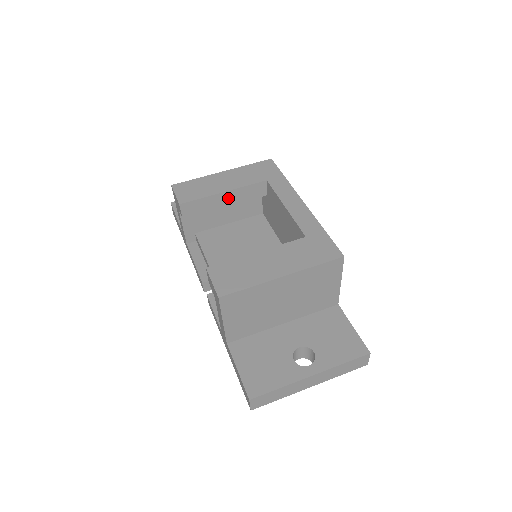
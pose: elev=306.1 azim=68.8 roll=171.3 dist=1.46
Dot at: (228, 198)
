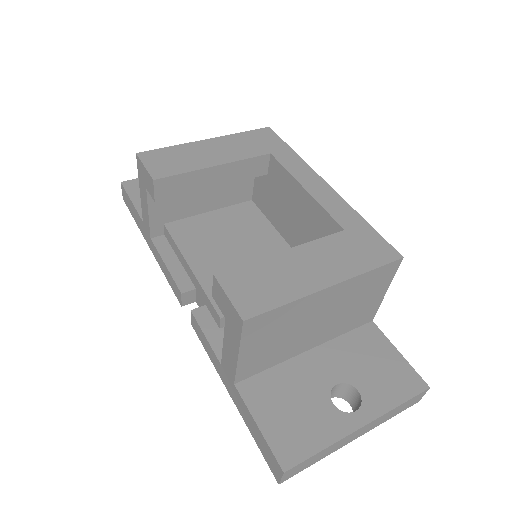
Dot at: (219, 175)
